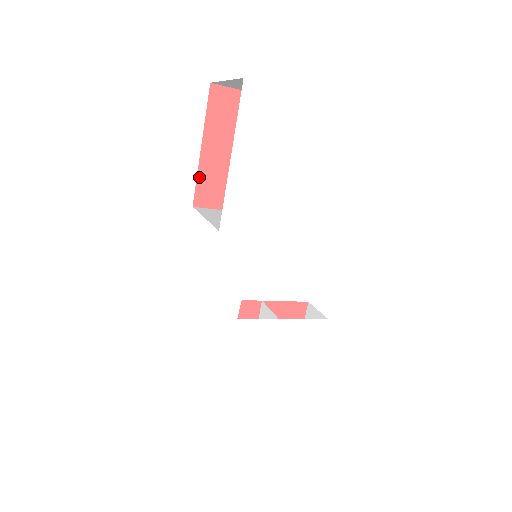
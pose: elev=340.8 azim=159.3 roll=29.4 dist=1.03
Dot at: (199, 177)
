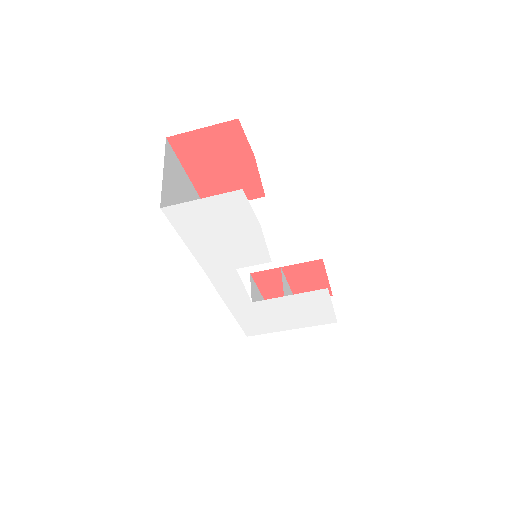
Dot at: (200, 193)
